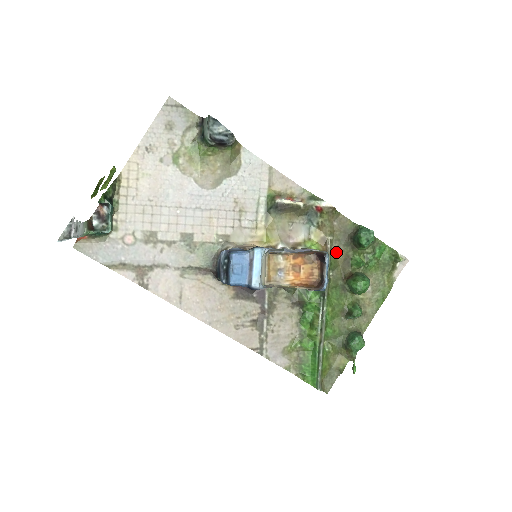
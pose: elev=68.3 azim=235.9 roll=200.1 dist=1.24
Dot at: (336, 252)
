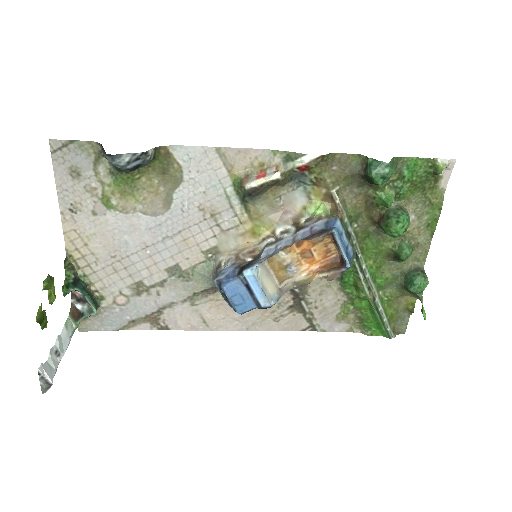
Dot at: (351, 199)
